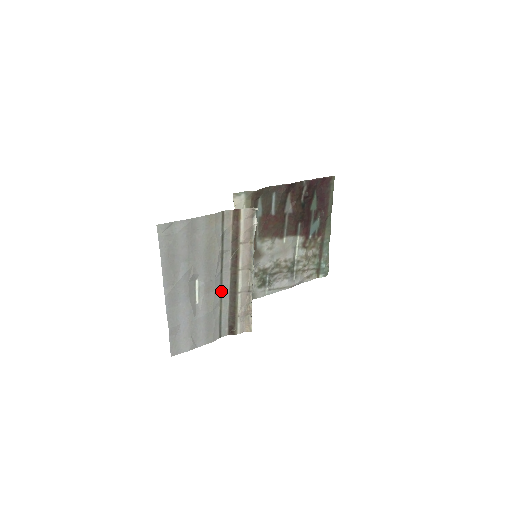
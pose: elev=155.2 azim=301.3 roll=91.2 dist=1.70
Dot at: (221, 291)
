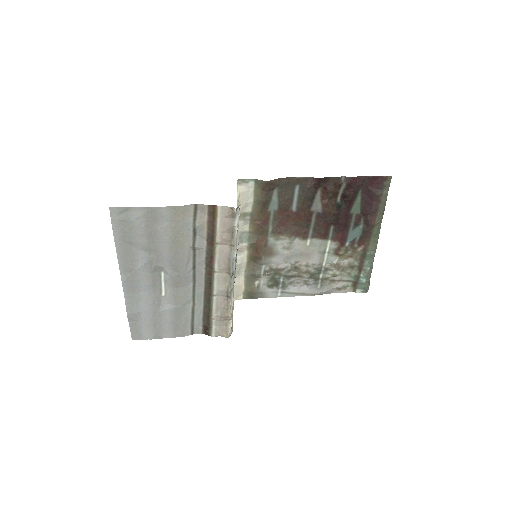
Dot at: (194, 288)
